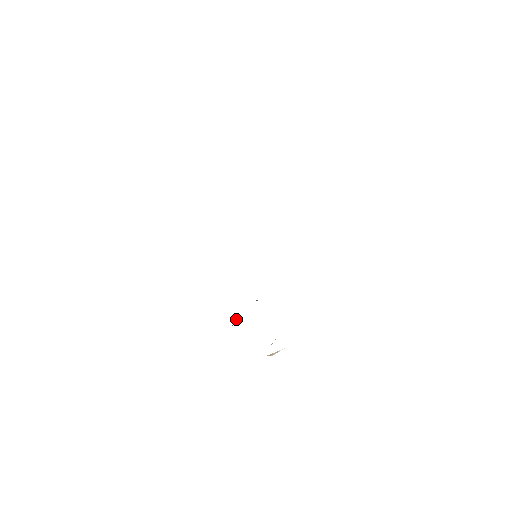
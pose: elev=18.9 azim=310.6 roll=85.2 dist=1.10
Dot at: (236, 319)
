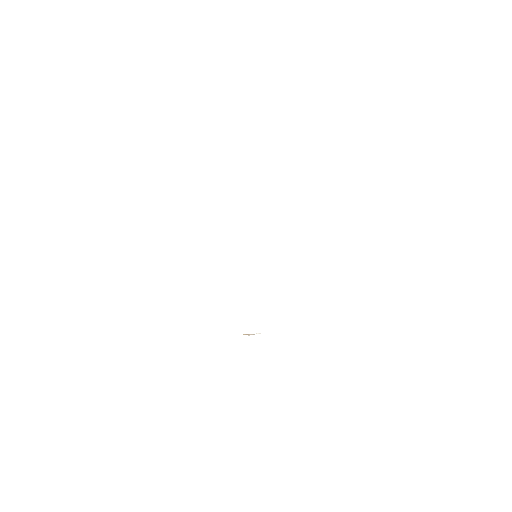
Dot at: occluded
